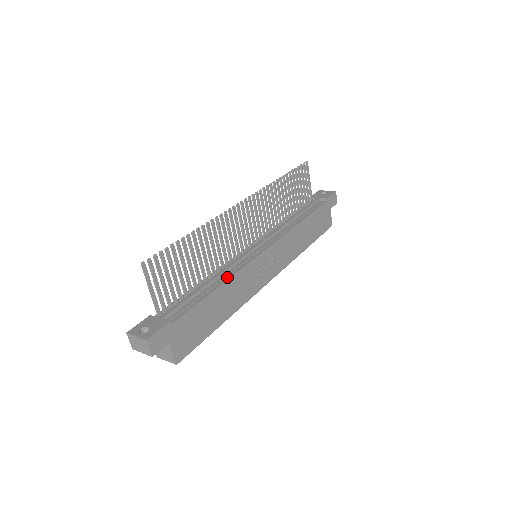
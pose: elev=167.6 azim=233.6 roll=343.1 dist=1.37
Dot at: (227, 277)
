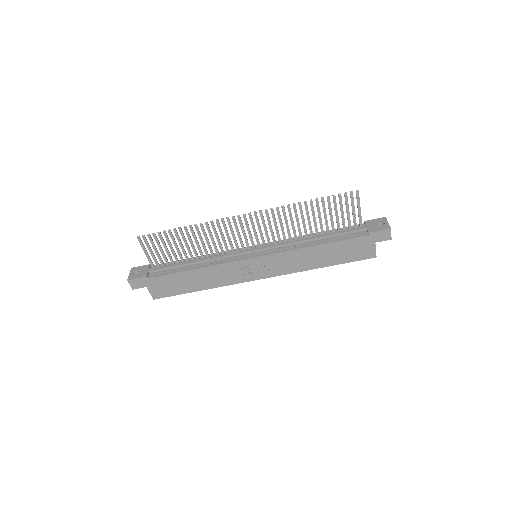
Dot at: (207, 265)
